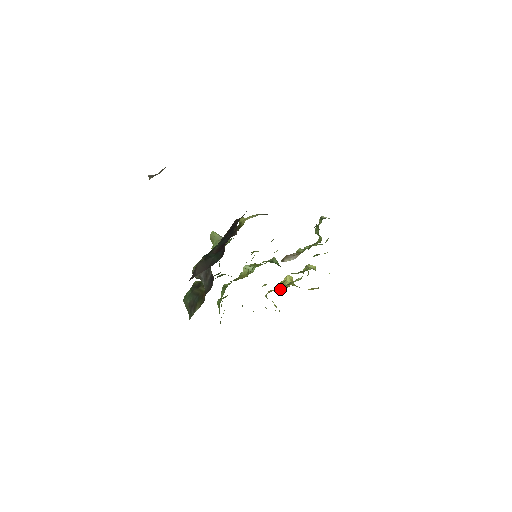
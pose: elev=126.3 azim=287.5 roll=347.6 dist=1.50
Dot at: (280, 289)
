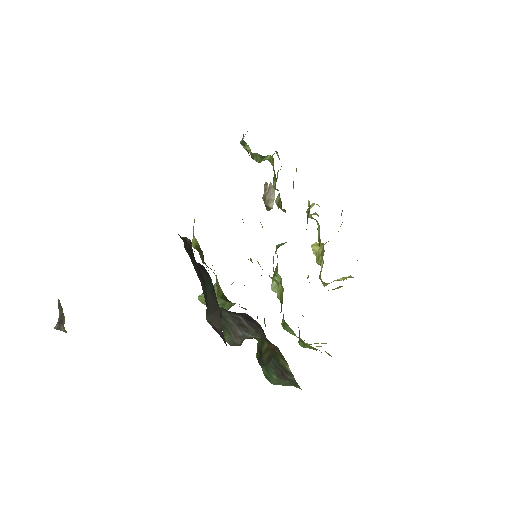
Dot at: (323, 262)
